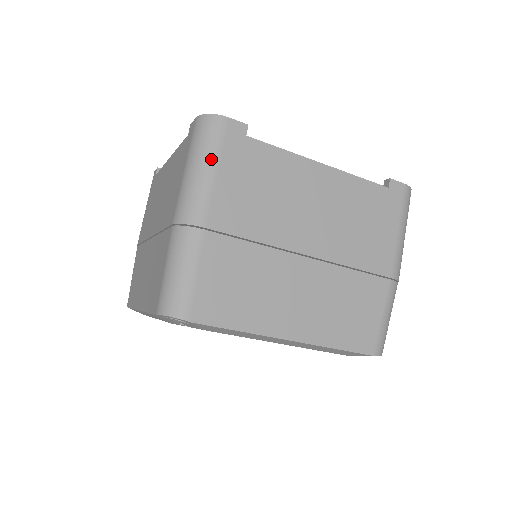
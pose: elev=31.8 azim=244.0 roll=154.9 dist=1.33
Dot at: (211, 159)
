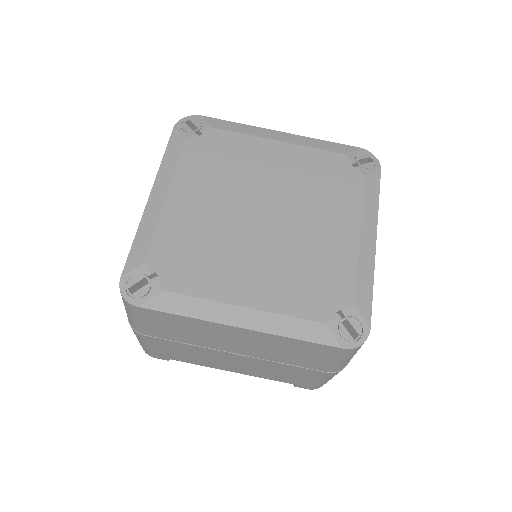
Dot at: occluded
